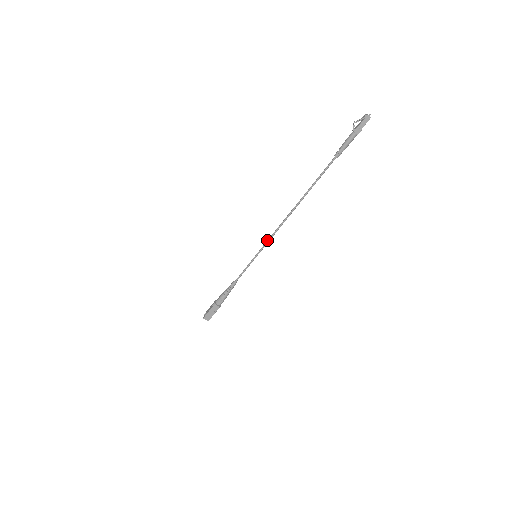
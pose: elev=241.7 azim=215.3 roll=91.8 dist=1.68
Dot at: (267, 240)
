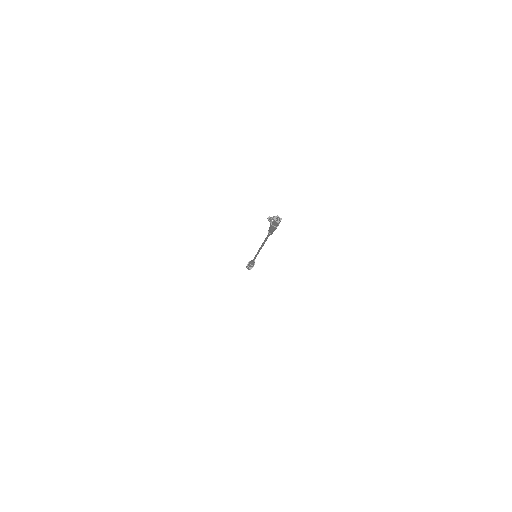
Dot at: (257, 252)
